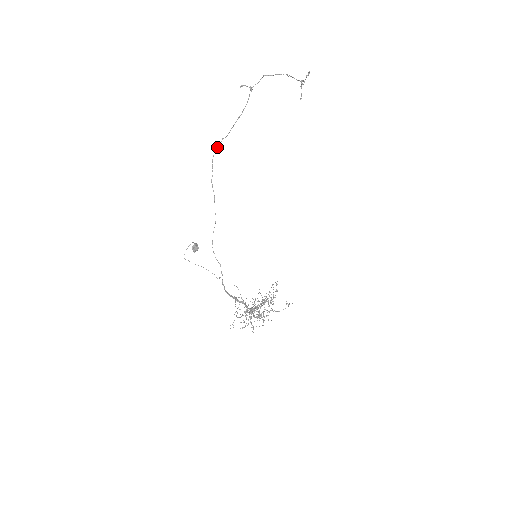
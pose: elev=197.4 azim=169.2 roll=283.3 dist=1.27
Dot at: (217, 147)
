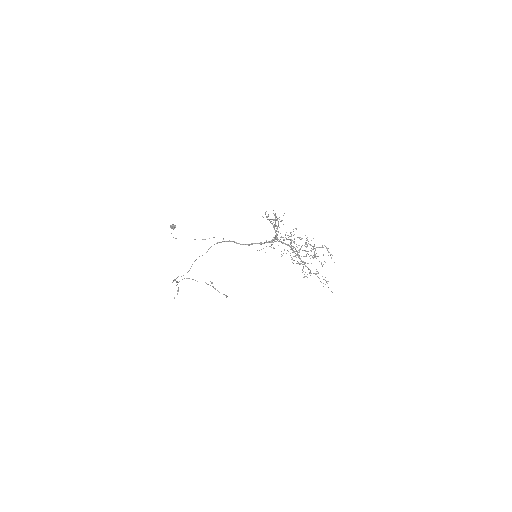
Dot at: occluded
